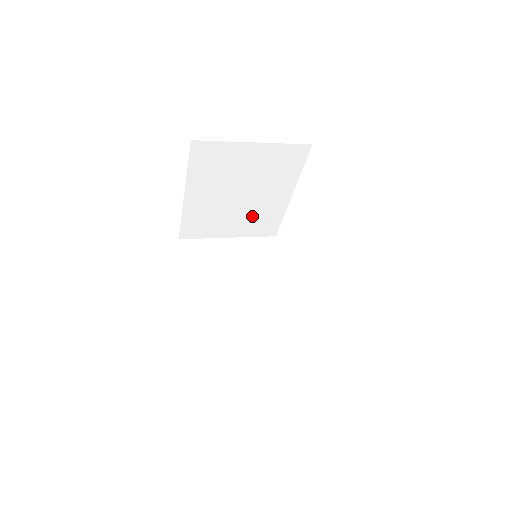
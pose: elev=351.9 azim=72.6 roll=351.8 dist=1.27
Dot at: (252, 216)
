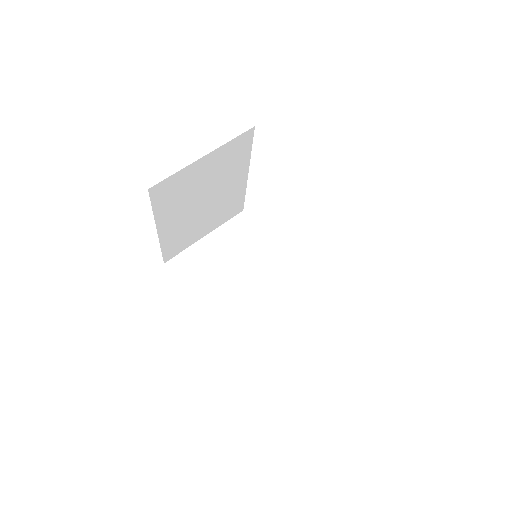
Dot at: occluded
